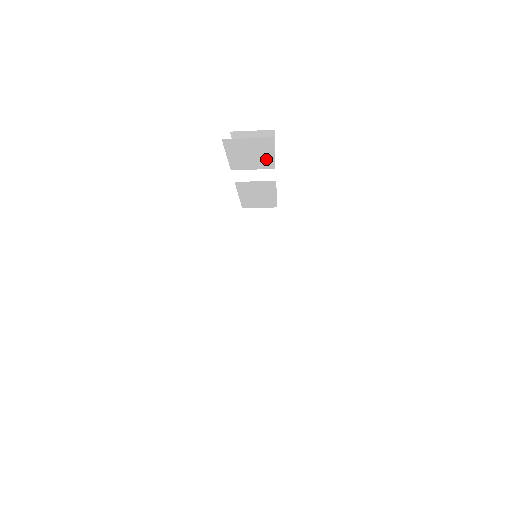
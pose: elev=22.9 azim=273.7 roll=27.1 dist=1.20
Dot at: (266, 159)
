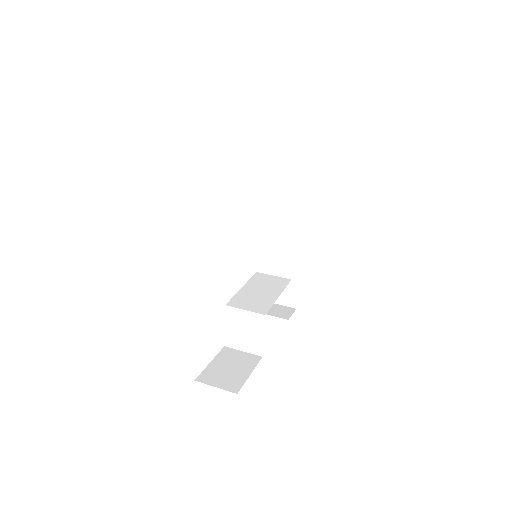
Dot at: occluded
